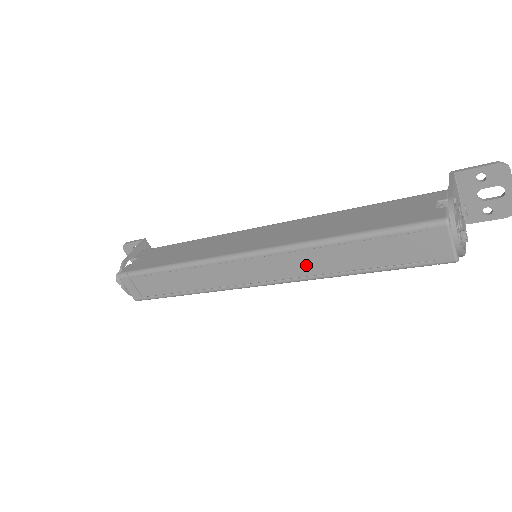
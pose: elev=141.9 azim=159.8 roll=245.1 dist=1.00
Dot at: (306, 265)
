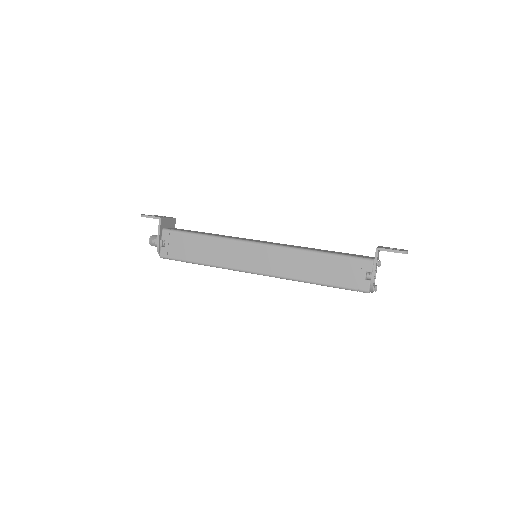
Dot at: occluded
